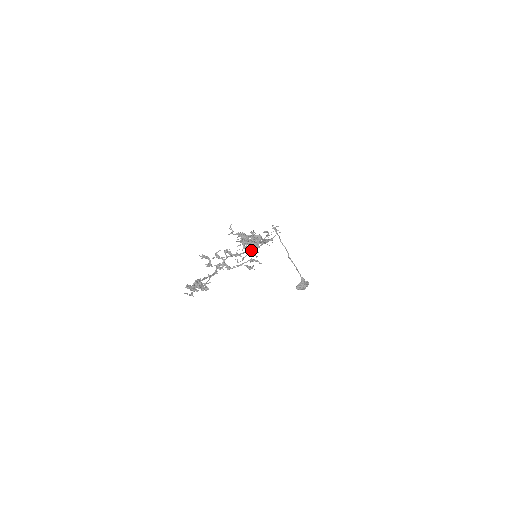
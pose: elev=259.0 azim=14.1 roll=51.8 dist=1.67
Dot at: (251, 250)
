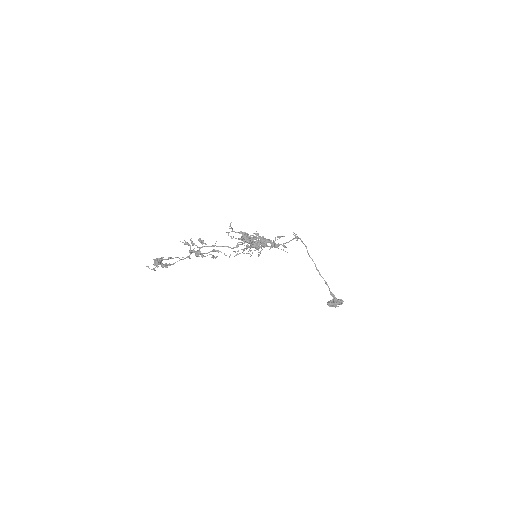
Dot at: (254, 250)
